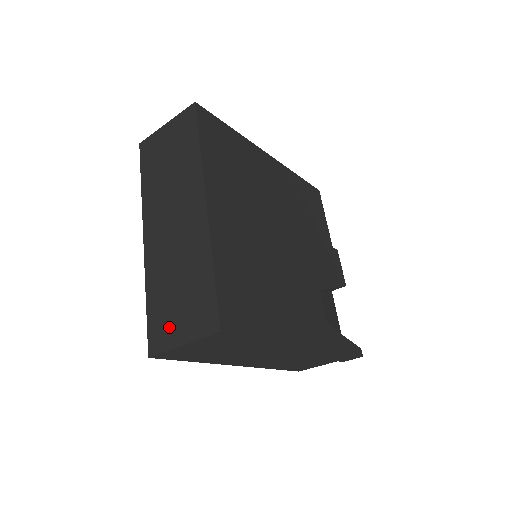
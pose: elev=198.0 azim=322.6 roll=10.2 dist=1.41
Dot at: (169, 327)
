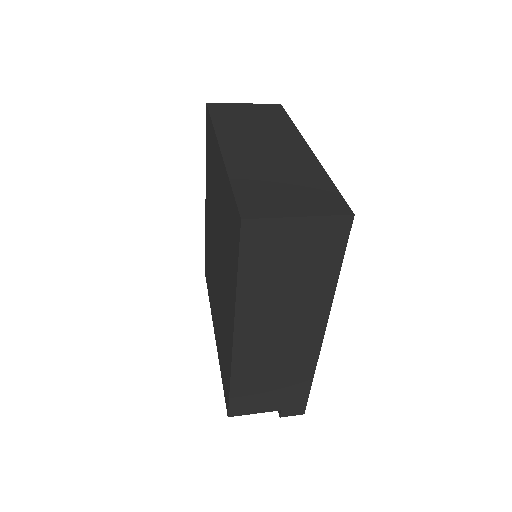
Dot at: (275, 203)
